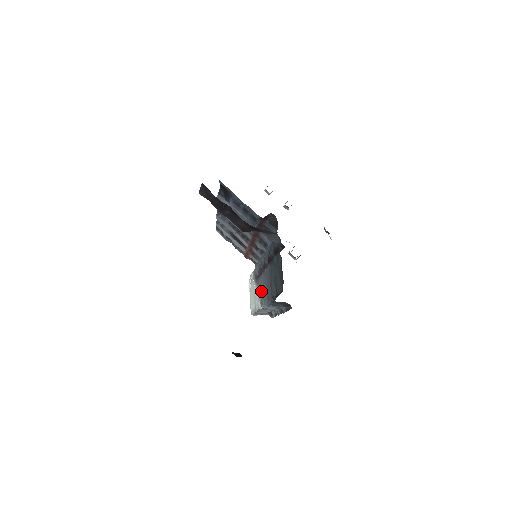
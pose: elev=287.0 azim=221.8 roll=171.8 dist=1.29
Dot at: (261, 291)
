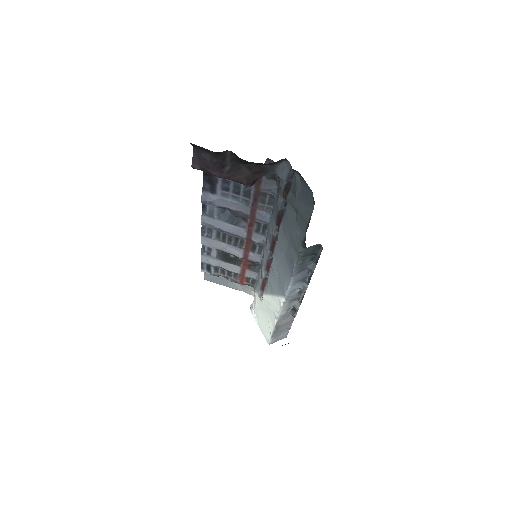
Dot at: (277, 281)
